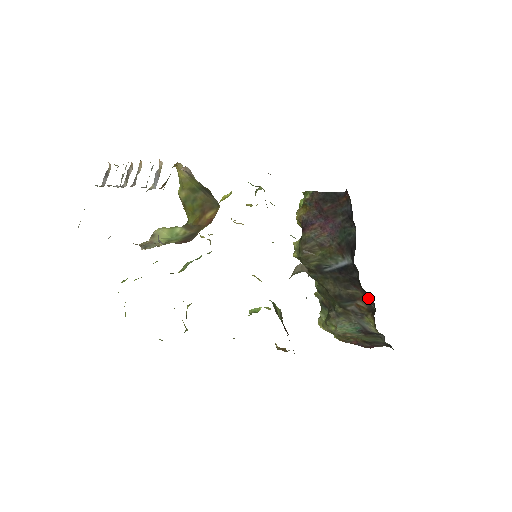
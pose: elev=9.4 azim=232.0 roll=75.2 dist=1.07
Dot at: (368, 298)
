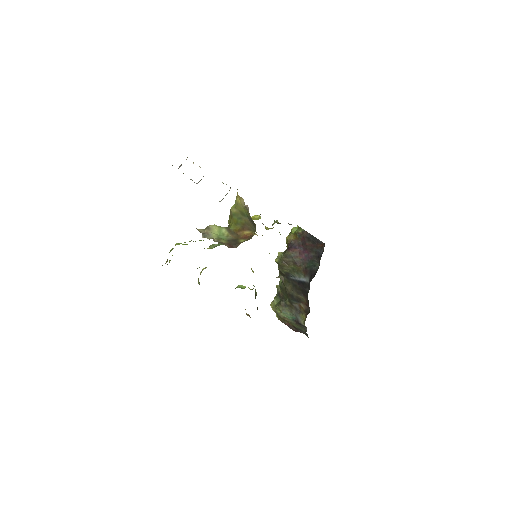
Dot at: (308, 305)
